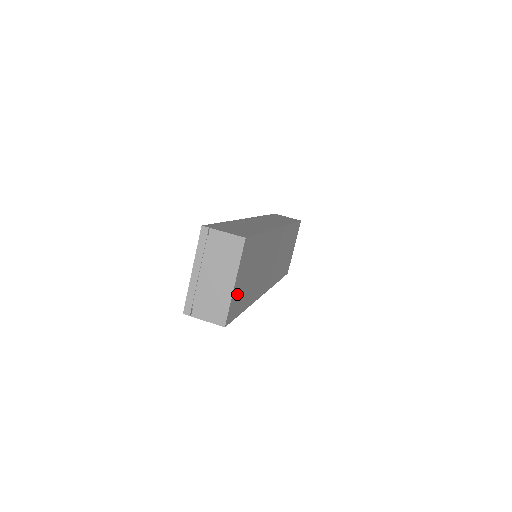
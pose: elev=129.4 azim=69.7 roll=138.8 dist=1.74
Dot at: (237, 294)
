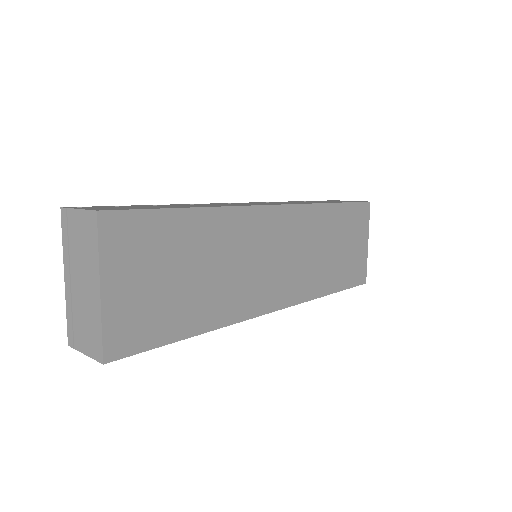
Dot at: (129, 308)
